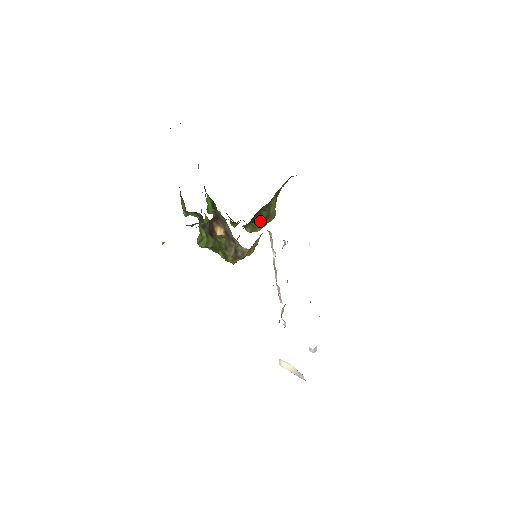
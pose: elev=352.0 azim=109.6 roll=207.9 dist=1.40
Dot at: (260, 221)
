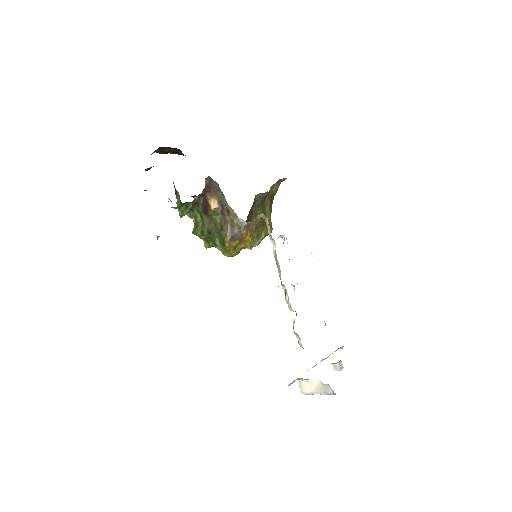
Dot at: (257, 230)
